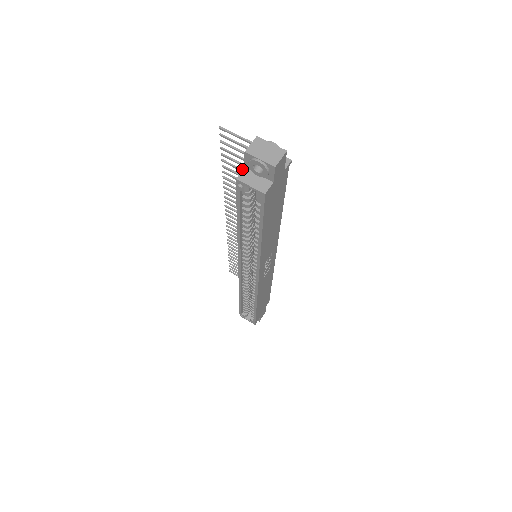
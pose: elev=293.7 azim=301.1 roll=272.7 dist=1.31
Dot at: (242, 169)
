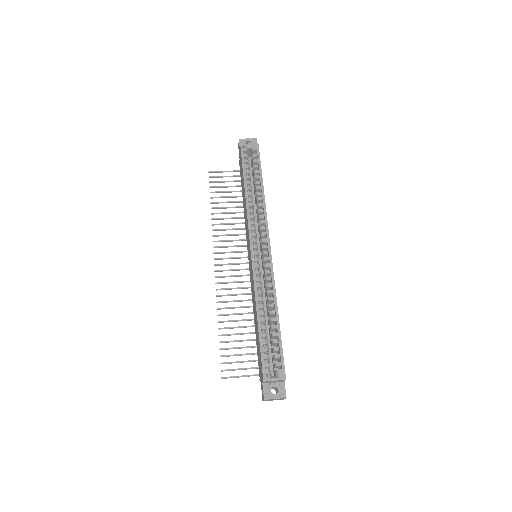
Dot at: (225, 197)
